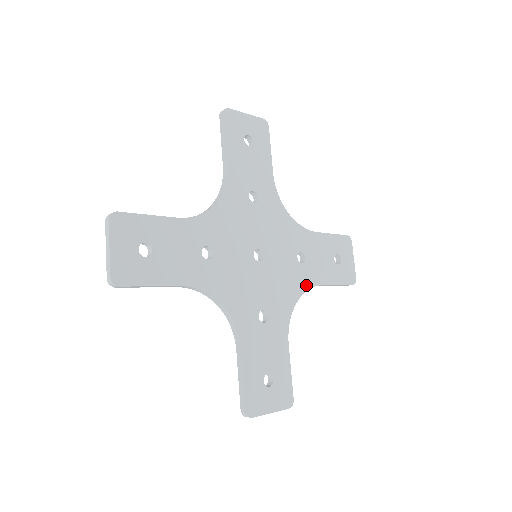
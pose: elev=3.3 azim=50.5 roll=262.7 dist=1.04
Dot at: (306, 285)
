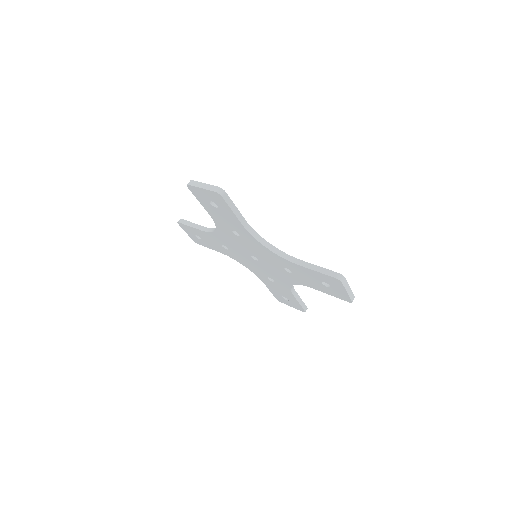
Dot at: occluded
